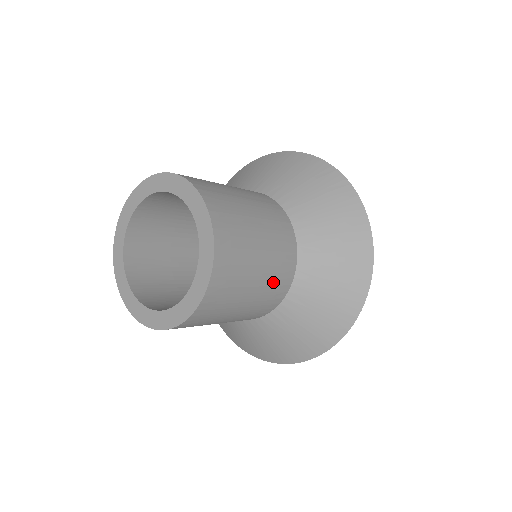
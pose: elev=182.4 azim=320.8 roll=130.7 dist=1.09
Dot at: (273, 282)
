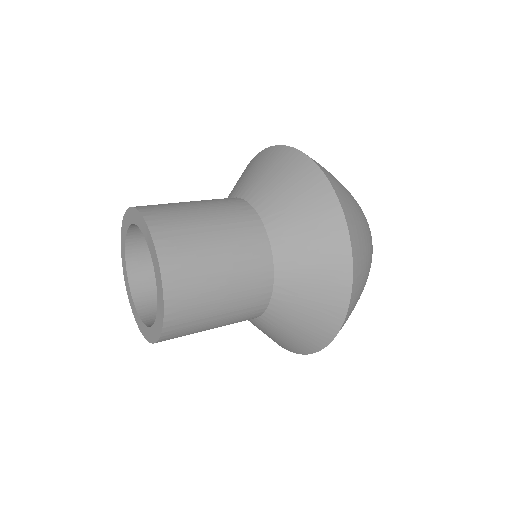
Dot at: (244, 257)
